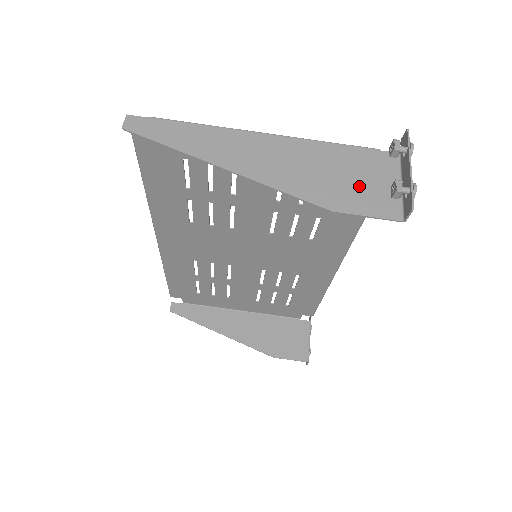
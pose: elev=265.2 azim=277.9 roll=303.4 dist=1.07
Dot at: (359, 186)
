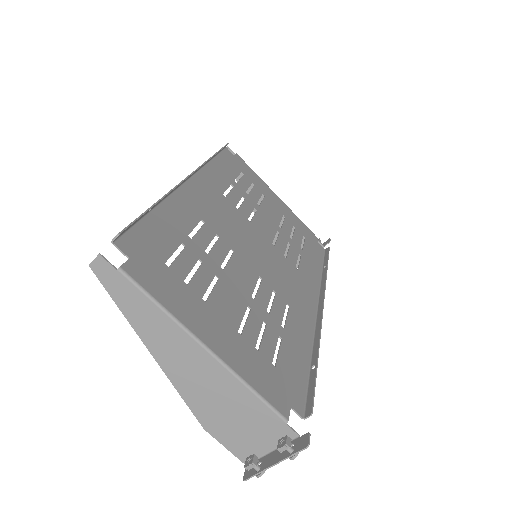
Dot at: (240, 431)
